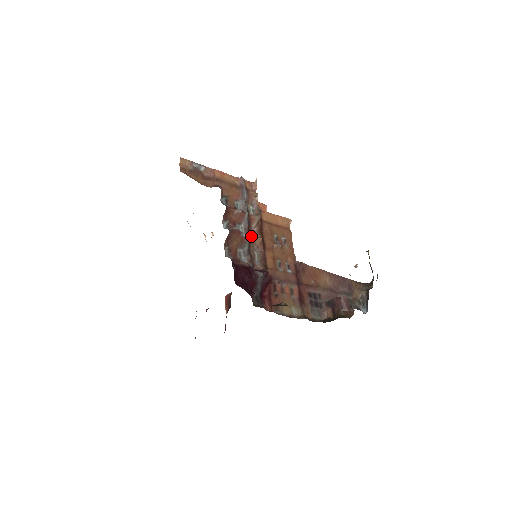
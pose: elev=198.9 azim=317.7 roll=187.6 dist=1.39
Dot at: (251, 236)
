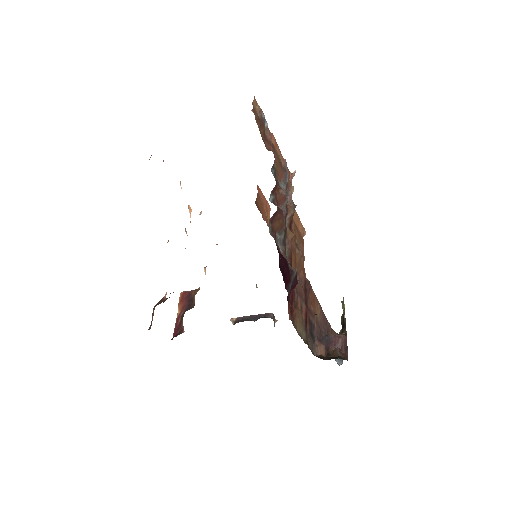
Dot at: occluded
